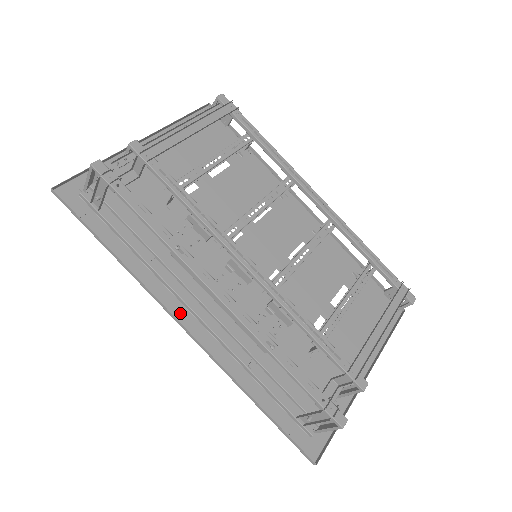
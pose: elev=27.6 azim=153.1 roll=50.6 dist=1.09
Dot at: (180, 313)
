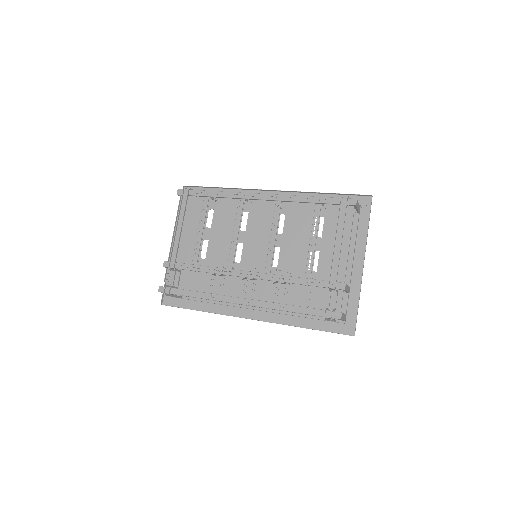
Dot at: (244, 313)
